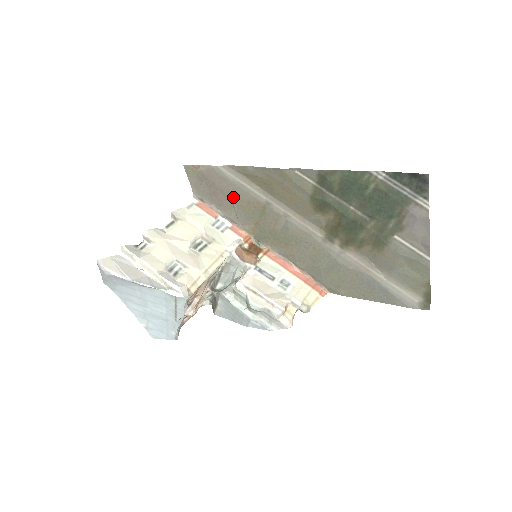
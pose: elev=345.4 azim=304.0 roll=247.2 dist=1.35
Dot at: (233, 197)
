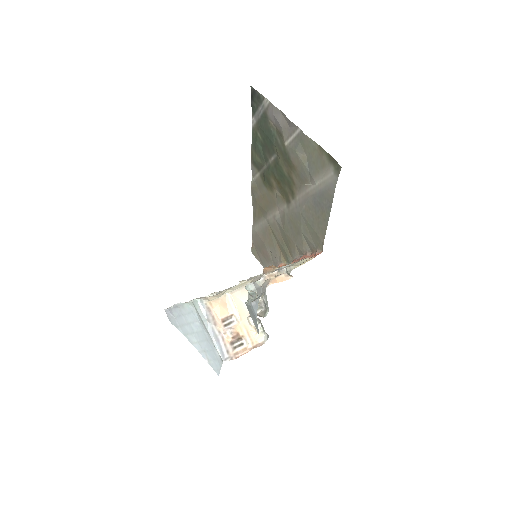
Dot at: (264, 242)
